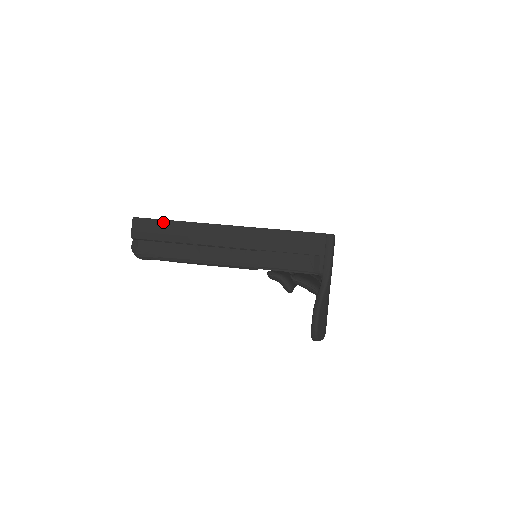
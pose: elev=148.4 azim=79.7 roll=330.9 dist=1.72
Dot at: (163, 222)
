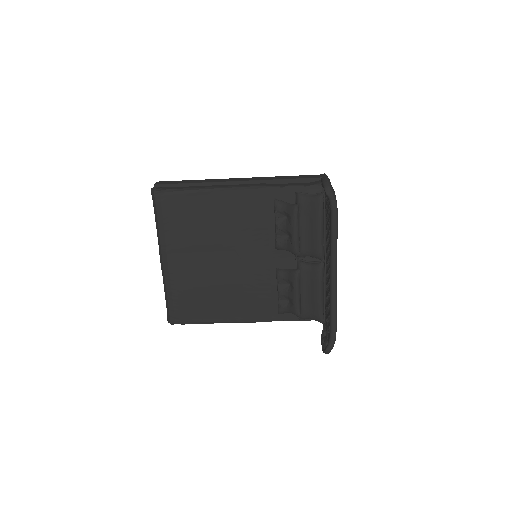
Dot at: (185, 180)
